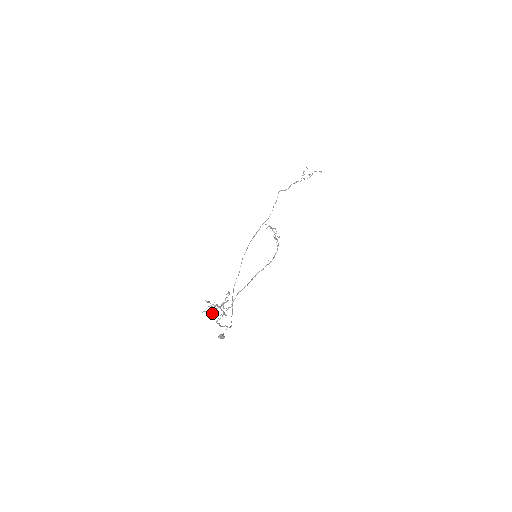
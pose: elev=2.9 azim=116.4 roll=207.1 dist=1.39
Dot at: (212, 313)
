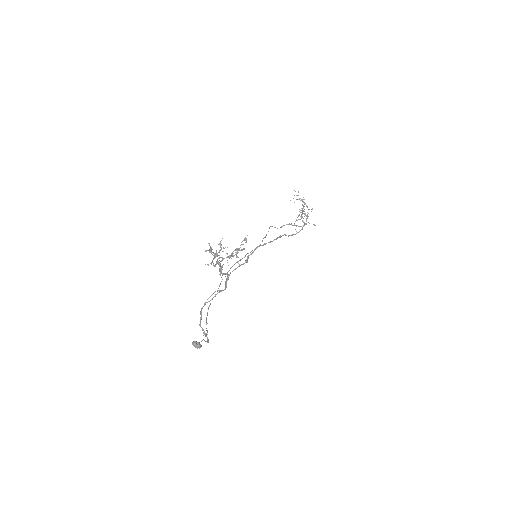
Dot at: occluded
